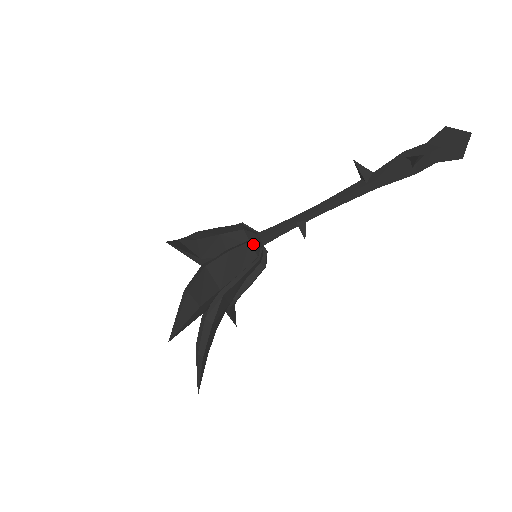
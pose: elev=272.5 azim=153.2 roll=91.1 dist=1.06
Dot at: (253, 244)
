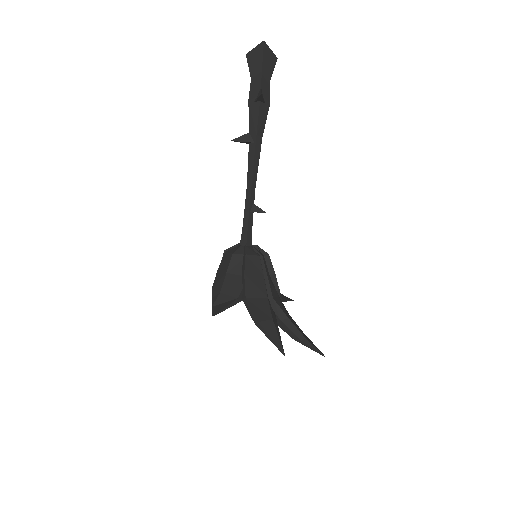
Dot at: (248, 254)
